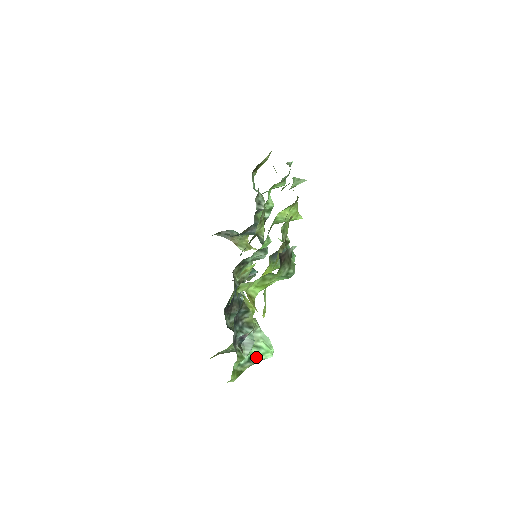
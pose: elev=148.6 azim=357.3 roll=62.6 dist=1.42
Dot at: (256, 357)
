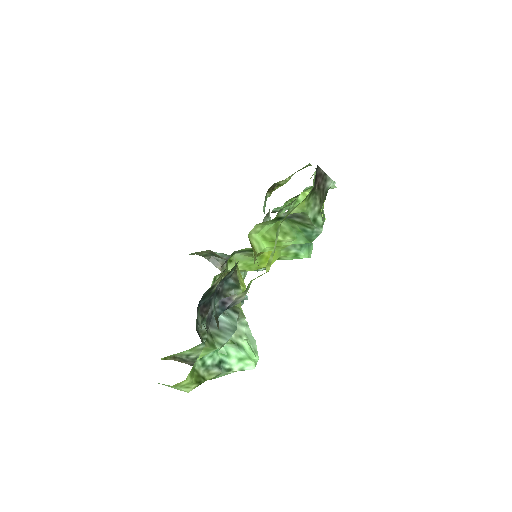
Dot at: (231, 362)
